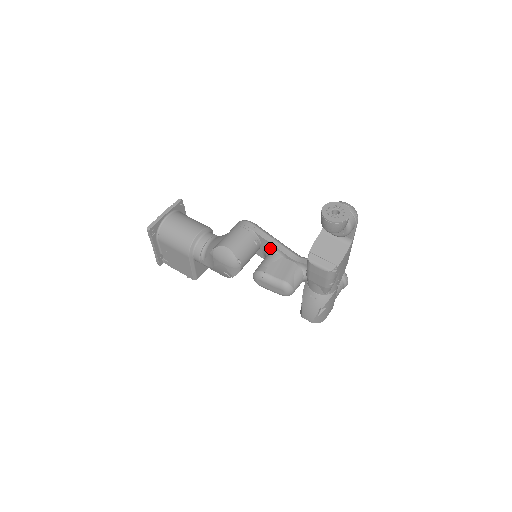
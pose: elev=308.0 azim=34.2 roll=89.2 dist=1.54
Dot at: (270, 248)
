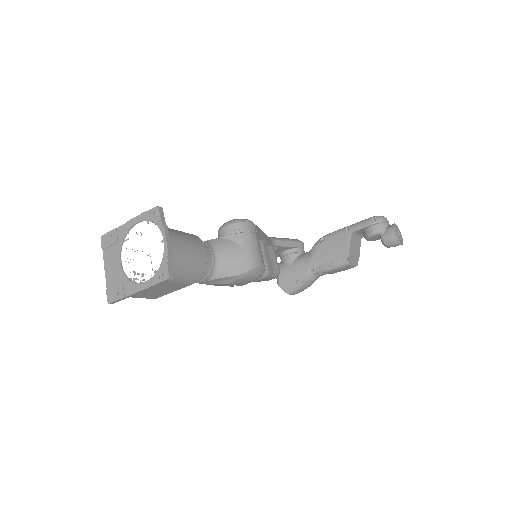
Dot at: (259, 241)
